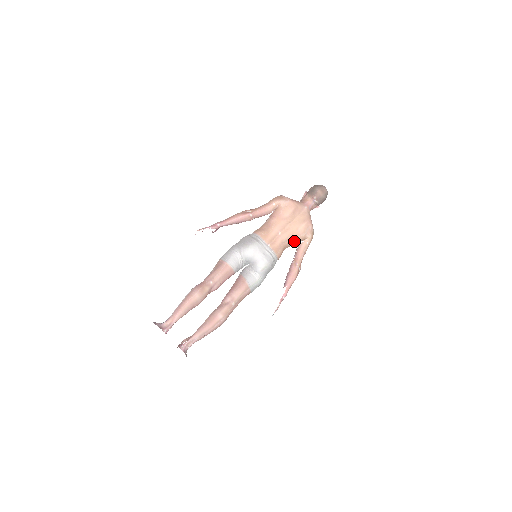
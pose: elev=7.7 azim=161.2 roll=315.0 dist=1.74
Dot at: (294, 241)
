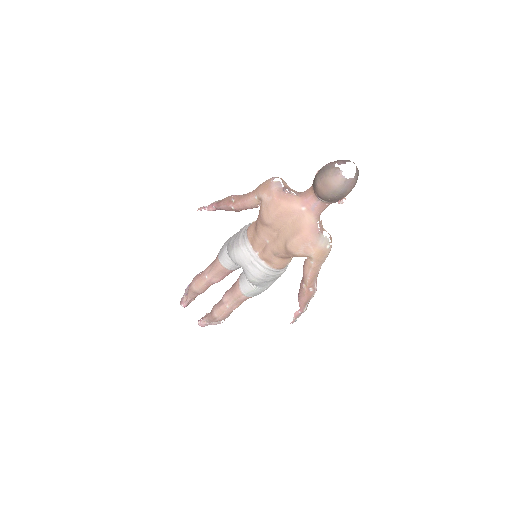
Dot at: (290, 256)
